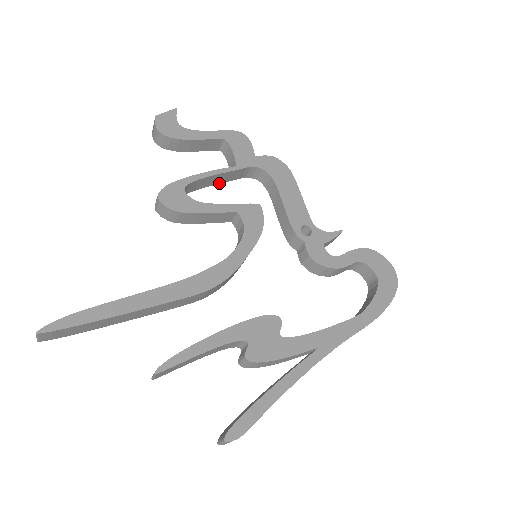
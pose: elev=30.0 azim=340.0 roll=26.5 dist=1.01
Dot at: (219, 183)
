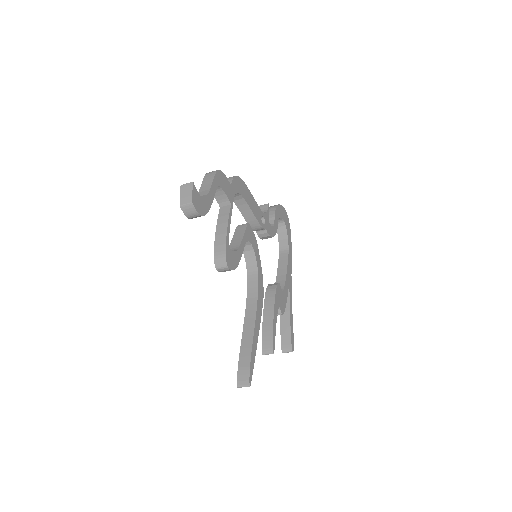
Dot at: (220, 218)
